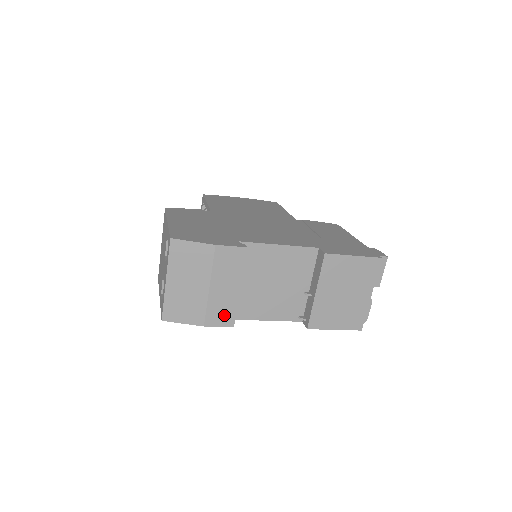
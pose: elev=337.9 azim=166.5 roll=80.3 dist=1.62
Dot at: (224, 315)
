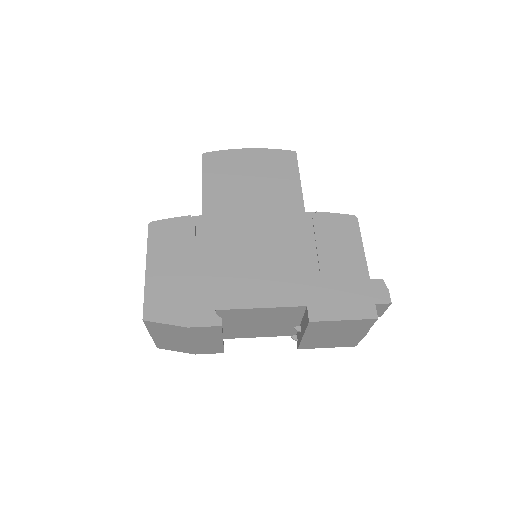
Dot at: (212, 350)
